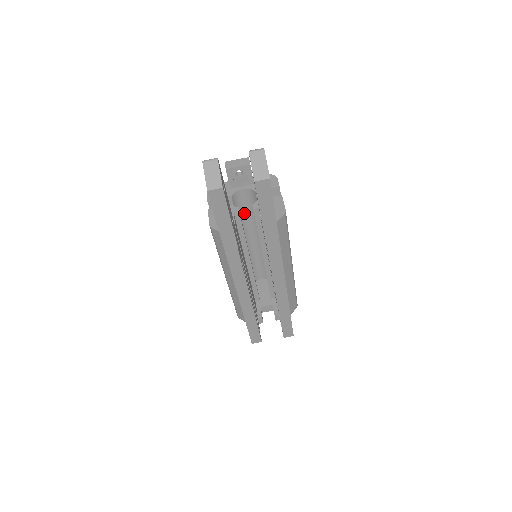
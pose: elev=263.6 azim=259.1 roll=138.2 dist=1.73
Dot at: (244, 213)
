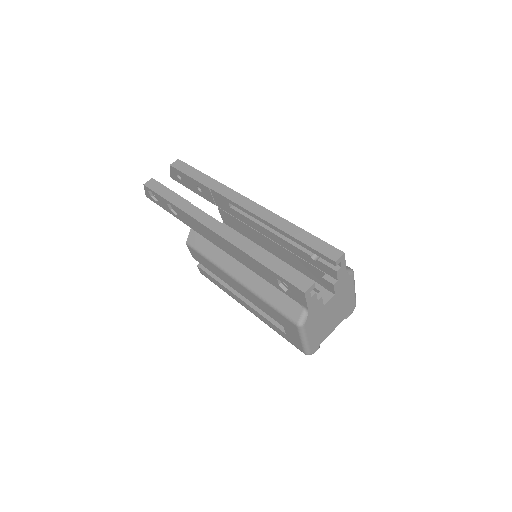
Dot at: occluded
